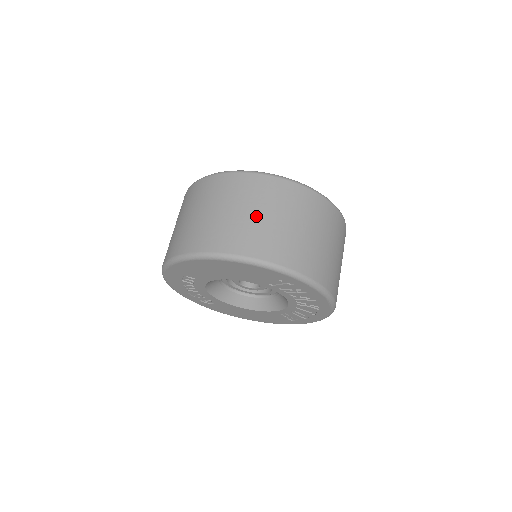
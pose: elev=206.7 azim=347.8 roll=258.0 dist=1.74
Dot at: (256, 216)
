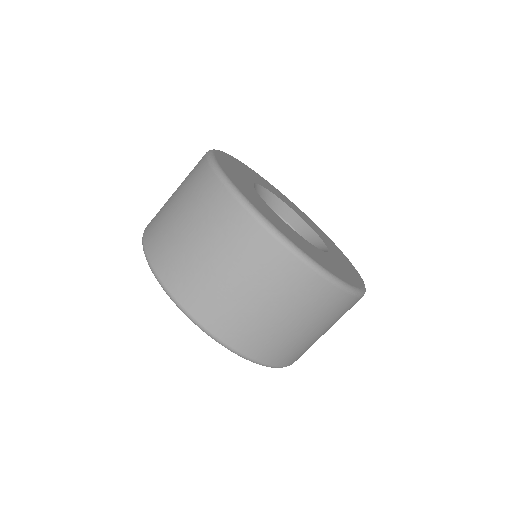
Dot at: (255, 303)
